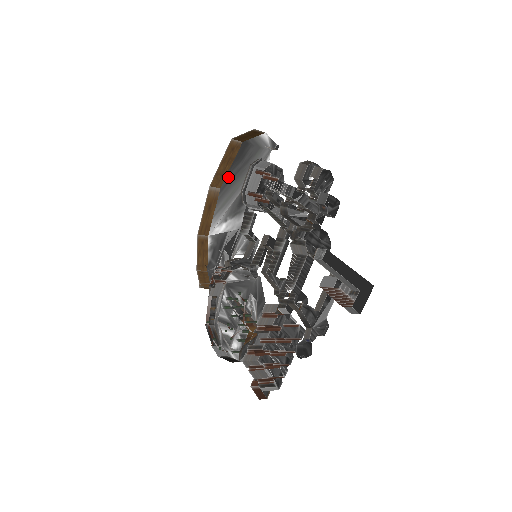
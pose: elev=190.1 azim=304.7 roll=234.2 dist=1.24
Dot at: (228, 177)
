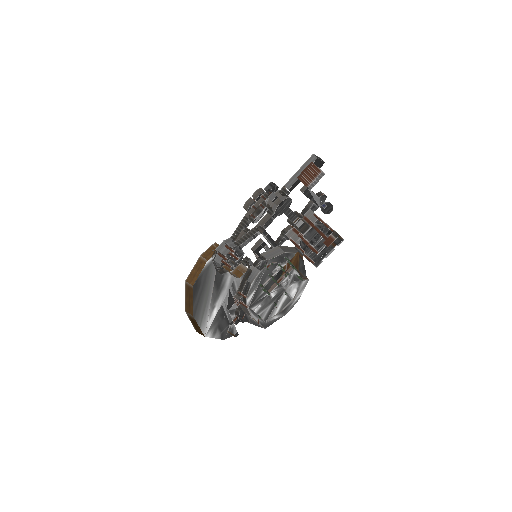
Dot at: (195, 304)
